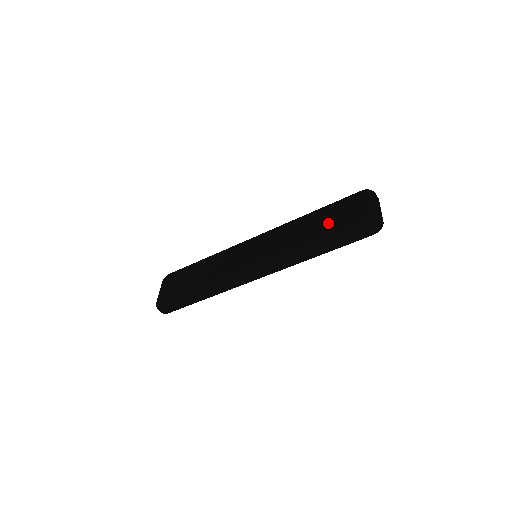
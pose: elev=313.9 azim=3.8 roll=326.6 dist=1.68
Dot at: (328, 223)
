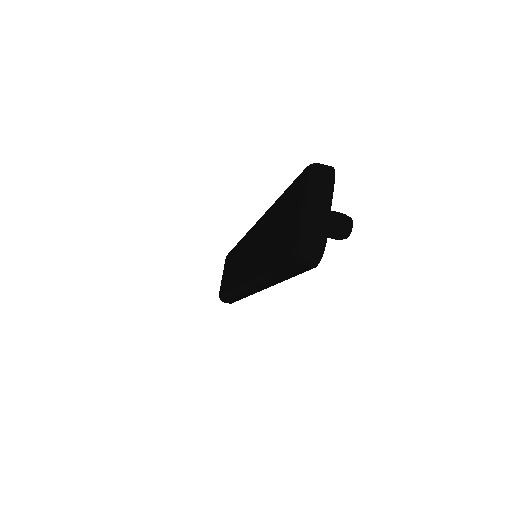
Dot at: (276, 234)
